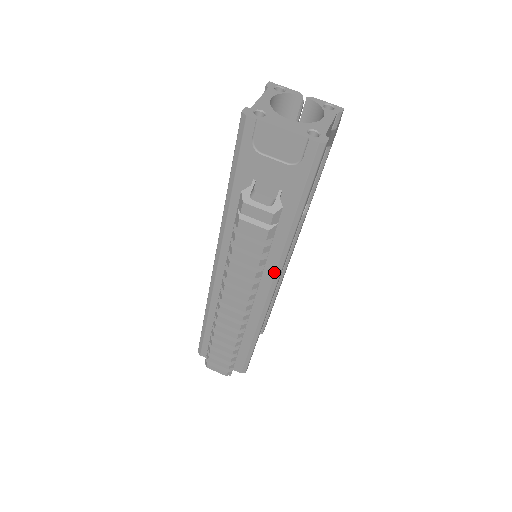
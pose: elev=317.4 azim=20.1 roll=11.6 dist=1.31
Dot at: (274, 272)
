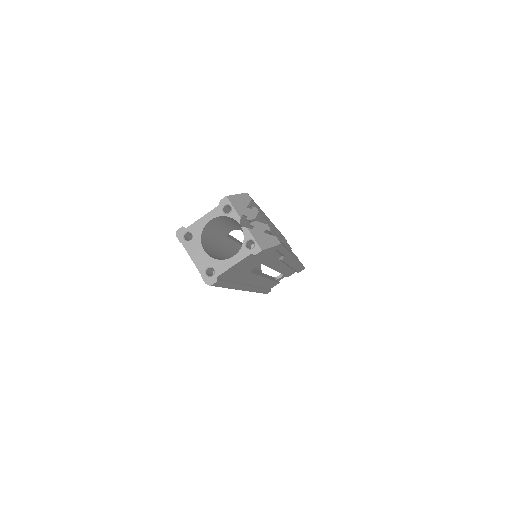
Dot at: occluded
